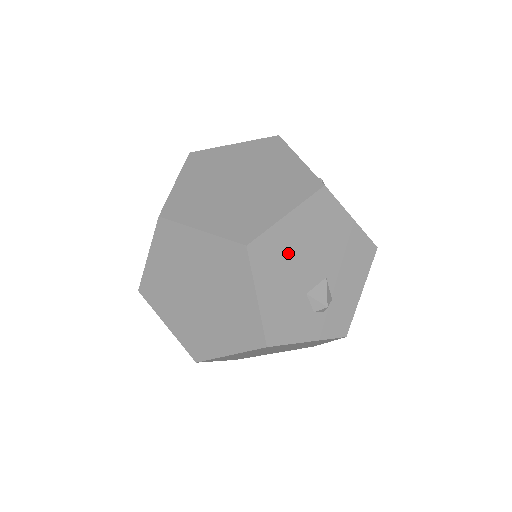
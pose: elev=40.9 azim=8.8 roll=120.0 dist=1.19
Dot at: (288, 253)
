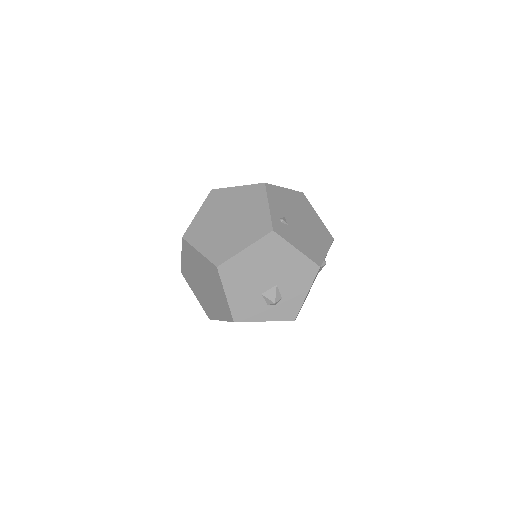
Dot at: (246, 271)
